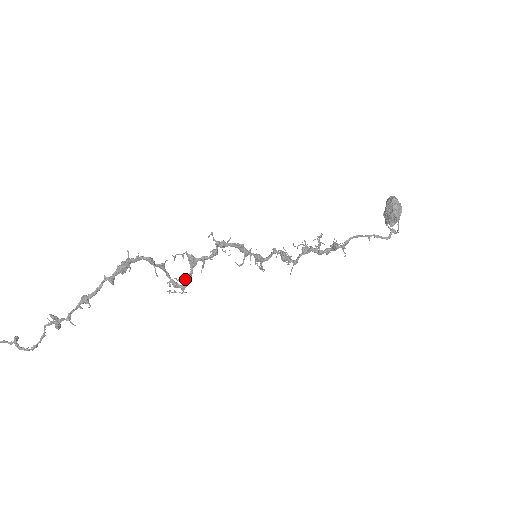
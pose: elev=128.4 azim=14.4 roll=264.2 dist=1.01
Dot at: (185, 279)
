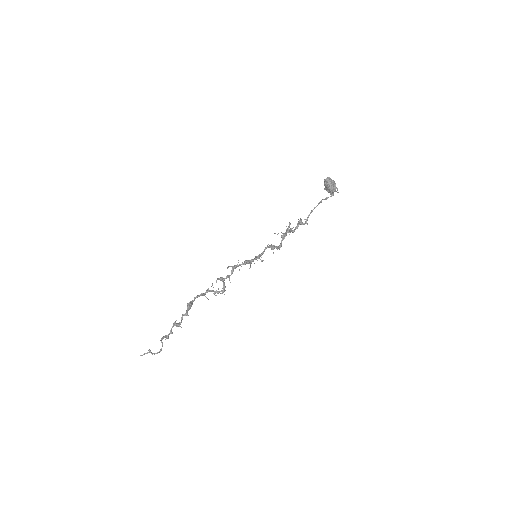
Dot at: (222, 288)
